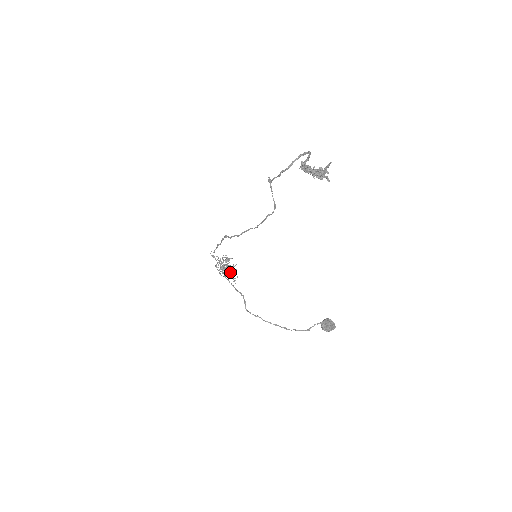
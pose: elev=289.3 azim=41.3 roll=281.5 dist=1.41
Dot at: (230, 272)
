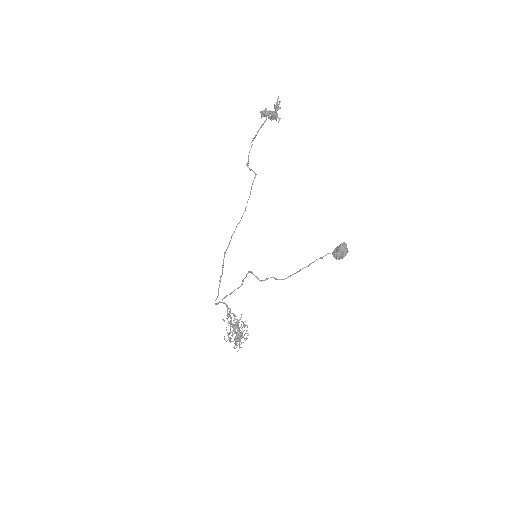
Dot at: (241, 337)
